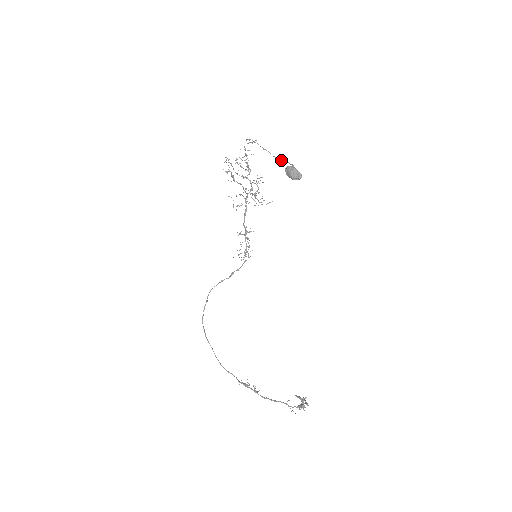
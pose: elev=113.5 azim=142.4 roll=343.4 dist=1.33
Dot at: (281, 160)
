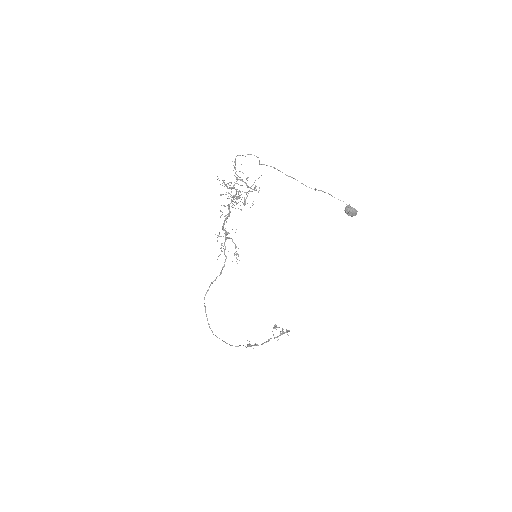
Dot at: occluded
